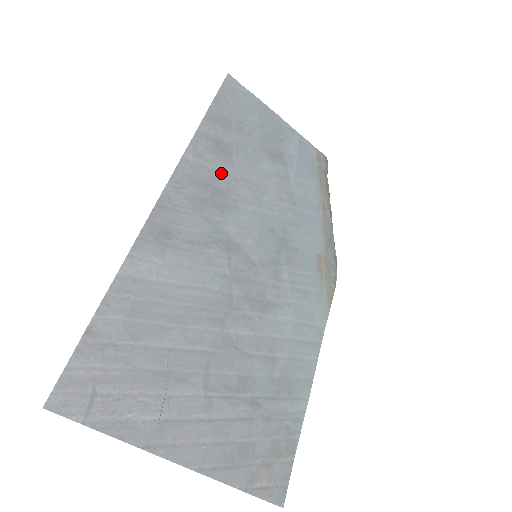
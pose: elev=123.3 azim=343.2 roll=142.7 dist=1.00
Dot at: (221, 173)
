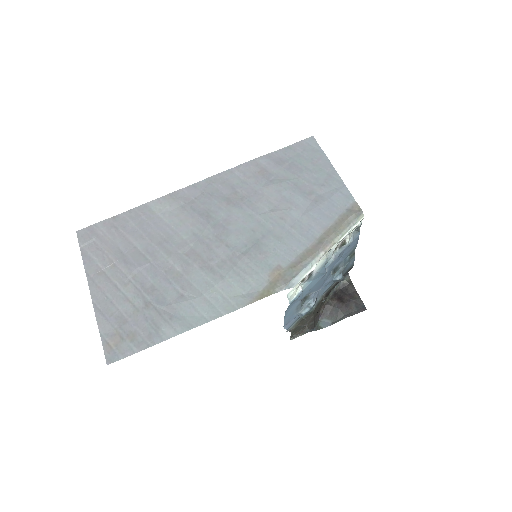
Dot at: (249, 186)
